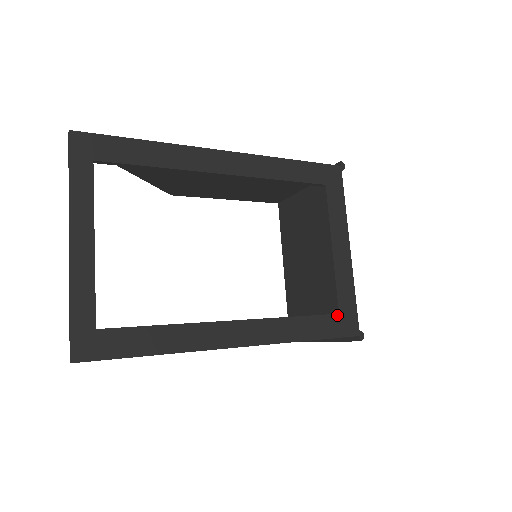
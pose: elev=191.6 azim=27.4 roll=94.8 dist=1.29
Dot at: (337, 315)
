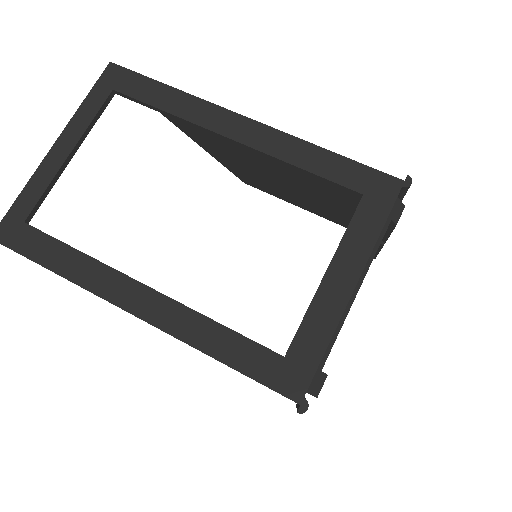
Dot at: (280, 356)
